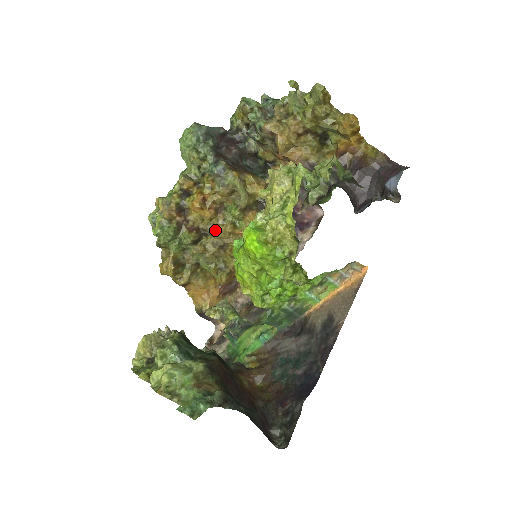
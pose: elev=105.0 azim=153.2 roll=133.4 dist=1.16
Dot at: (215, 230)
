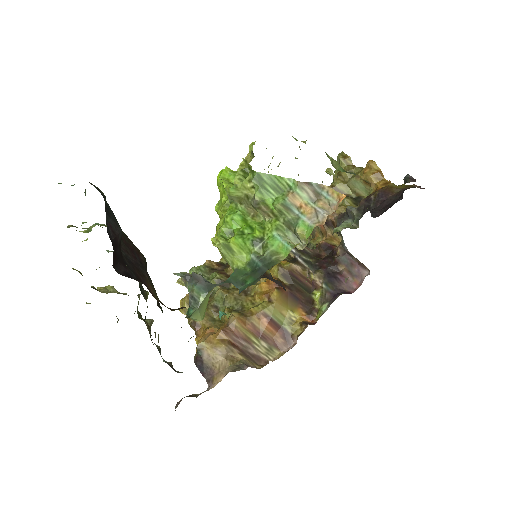
Dot at: occluded
